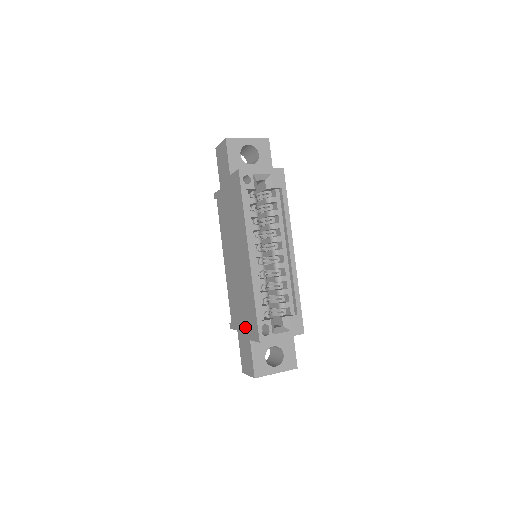
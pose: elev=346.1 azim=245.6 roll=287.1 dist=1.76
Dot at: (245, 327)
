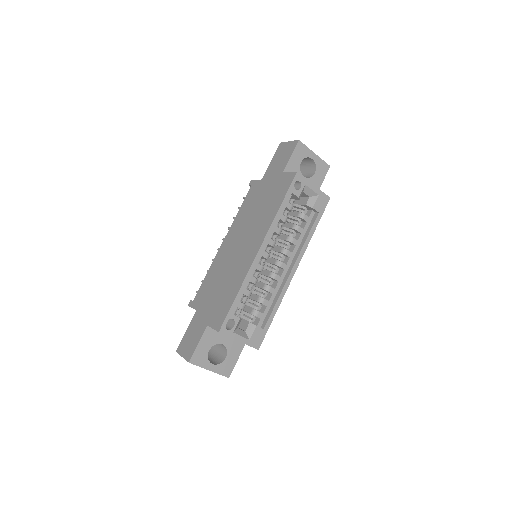
Dot at: (209, 311)
